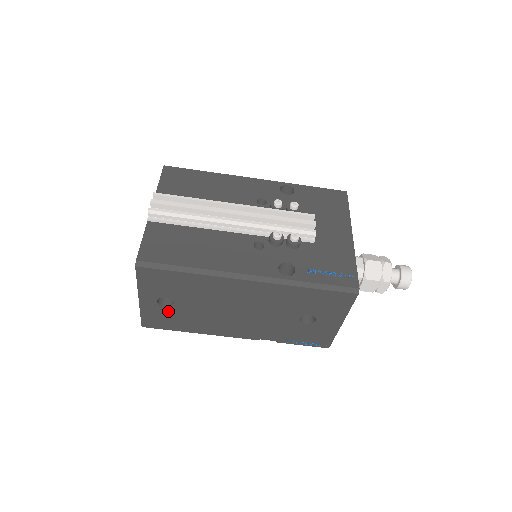
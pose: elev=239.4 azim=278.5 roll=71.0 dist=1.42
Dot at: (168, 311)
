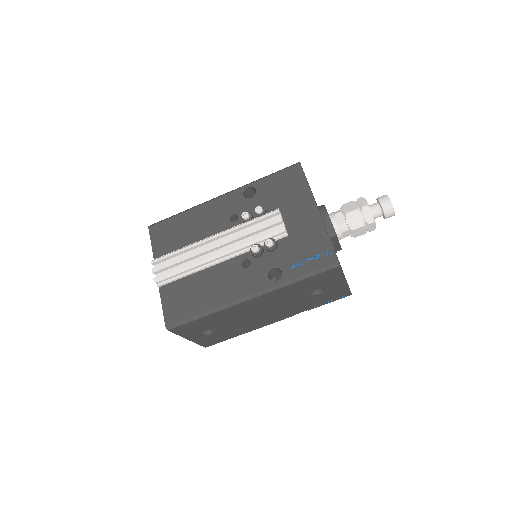
Dot at: (214, 335)
